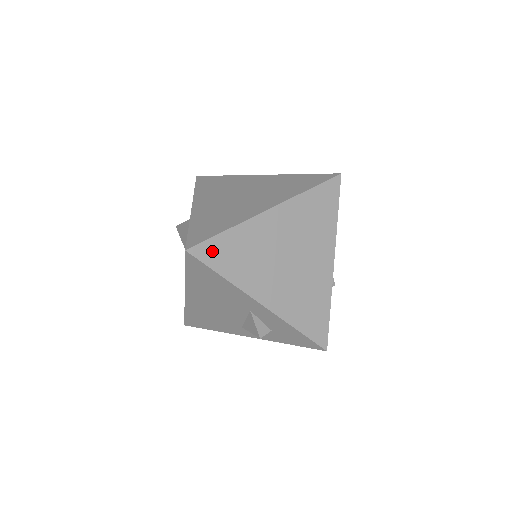
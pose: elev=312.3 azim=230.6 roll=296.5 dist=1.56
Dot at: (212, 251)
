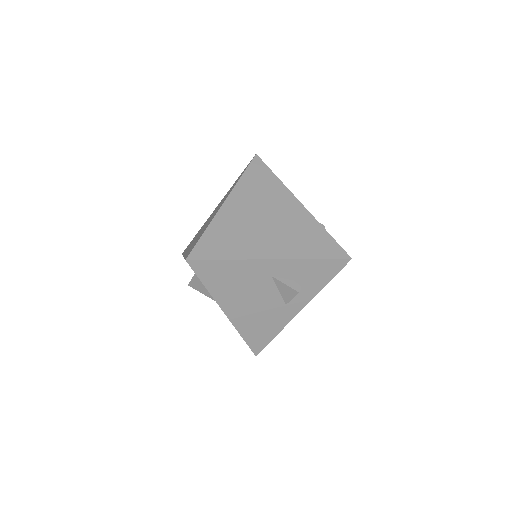
Dot at: (205, 249)
